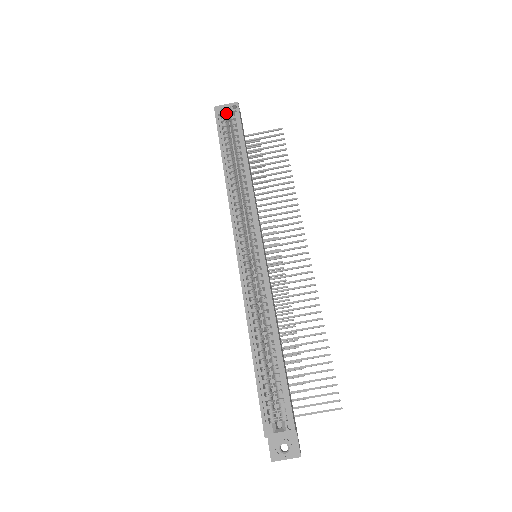
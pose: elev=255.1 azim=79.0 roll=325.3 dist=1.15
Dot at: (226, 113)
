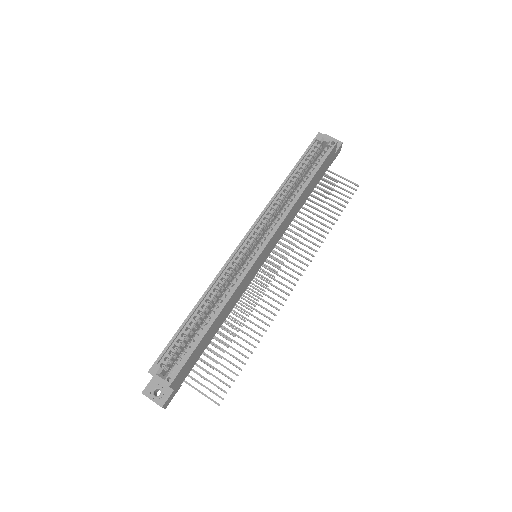
Dot at: (324, 143)
